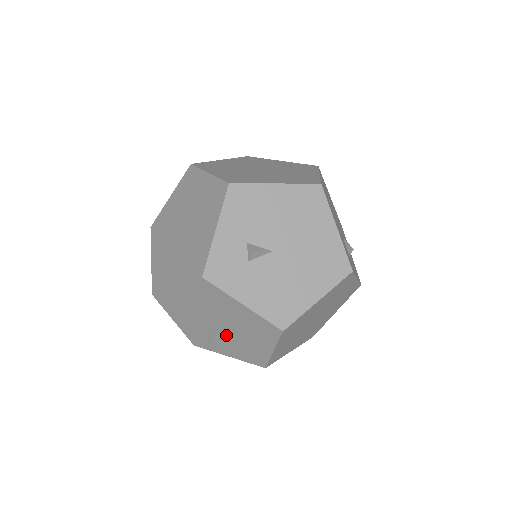
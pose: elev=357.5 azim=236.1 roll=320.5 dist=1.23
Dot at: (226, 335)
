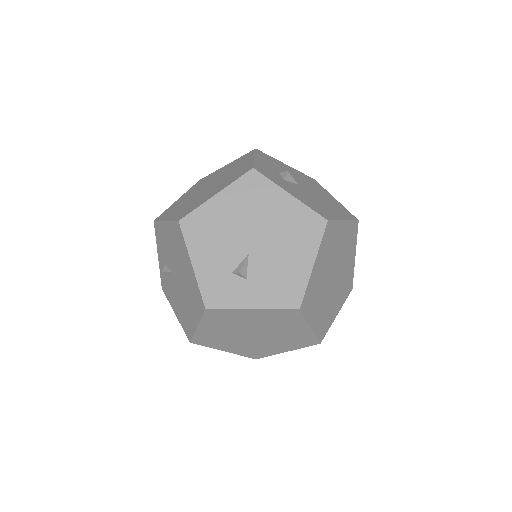
Dot at: (259, 260)
